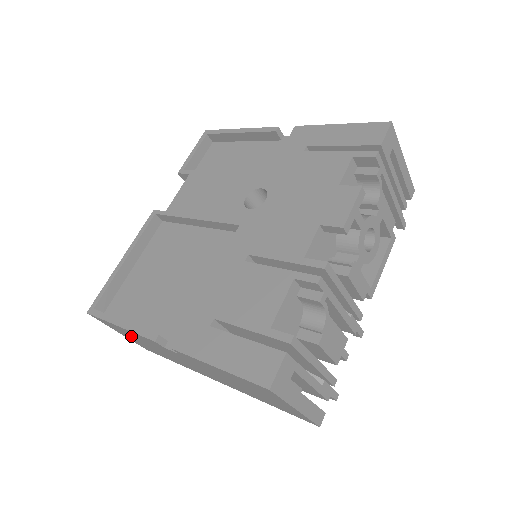
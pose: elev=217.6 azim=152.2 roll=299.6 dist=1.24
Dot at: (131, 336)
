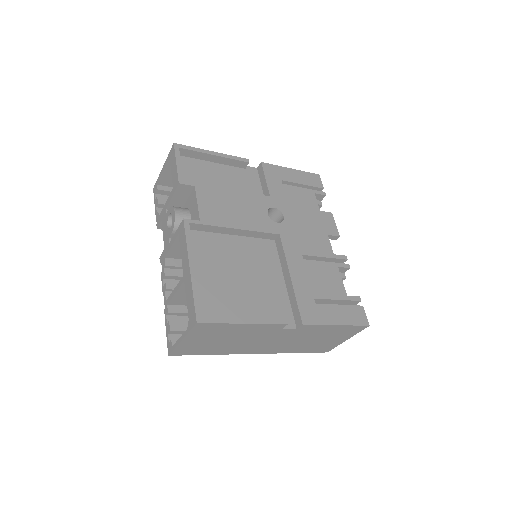
Dot at: (219, 335)
